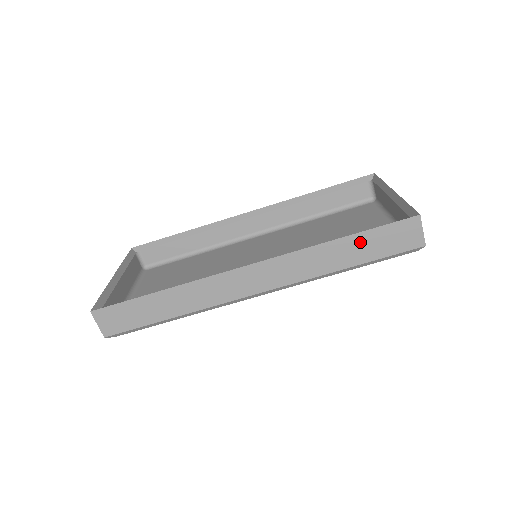
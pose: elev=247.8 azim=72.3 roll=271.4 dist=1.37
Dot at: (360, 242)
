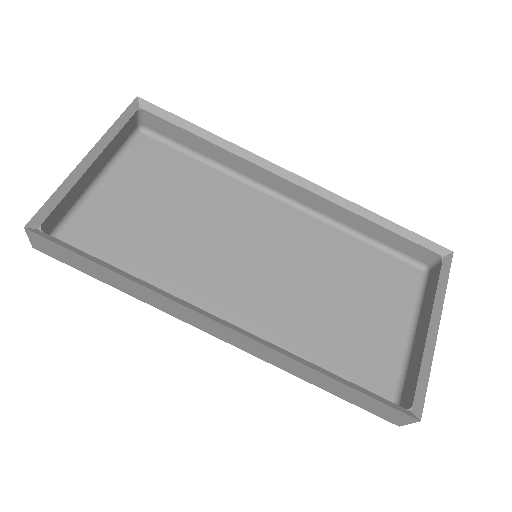
Dot at: (346, 390)
